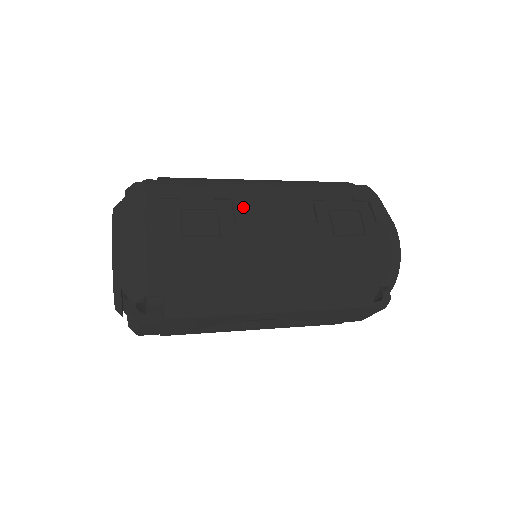
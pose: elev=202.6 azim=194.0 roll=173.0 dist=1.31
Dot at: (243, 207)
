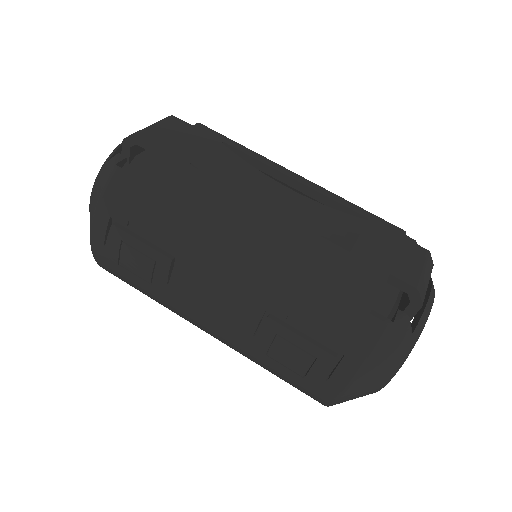
Dot at: (182, 274)
